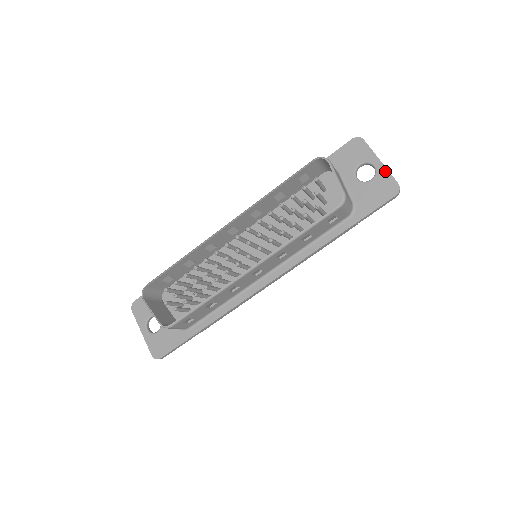
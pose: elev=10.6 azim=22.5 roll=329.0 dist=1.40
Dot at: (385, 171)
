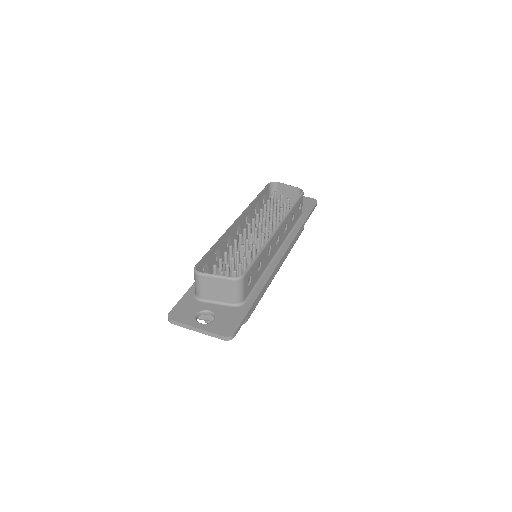
Dot at: occluded
